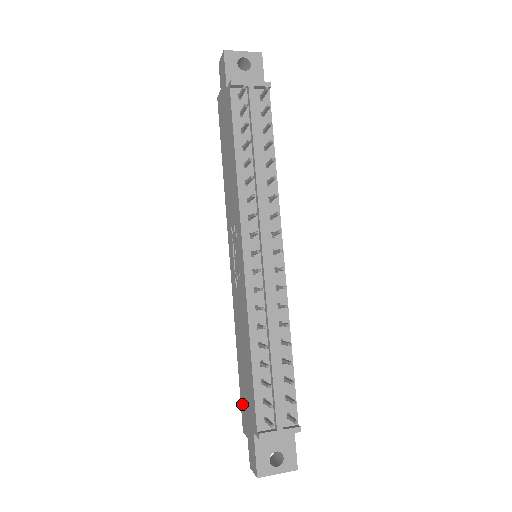
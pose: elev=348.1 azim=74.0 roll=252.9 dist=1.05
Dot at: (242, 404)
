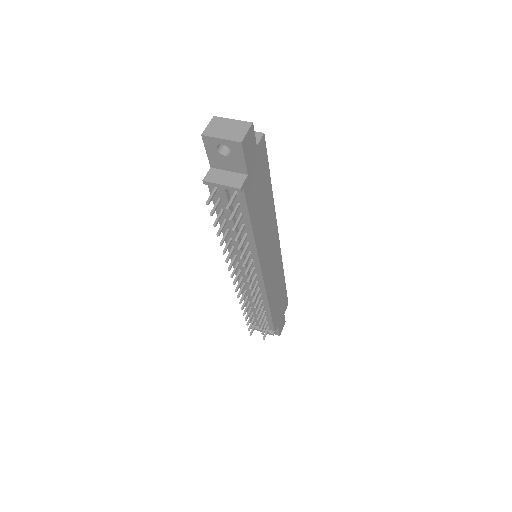
Dot at: occluded
